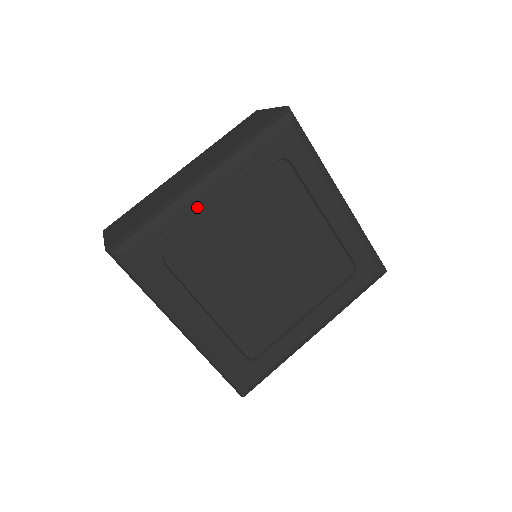
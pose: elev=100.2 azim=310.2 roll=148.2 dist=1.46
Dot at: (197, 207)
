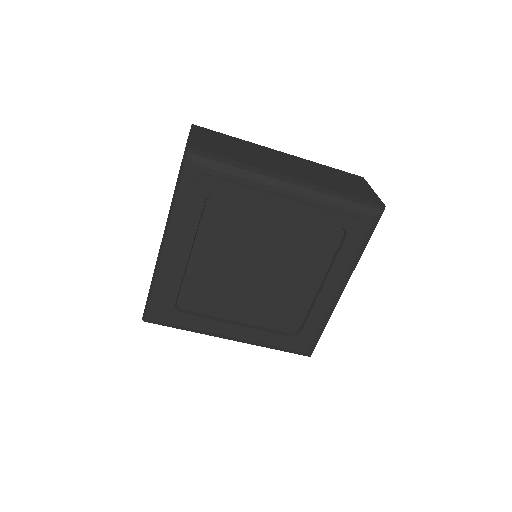
Dot at: (267, 193)
